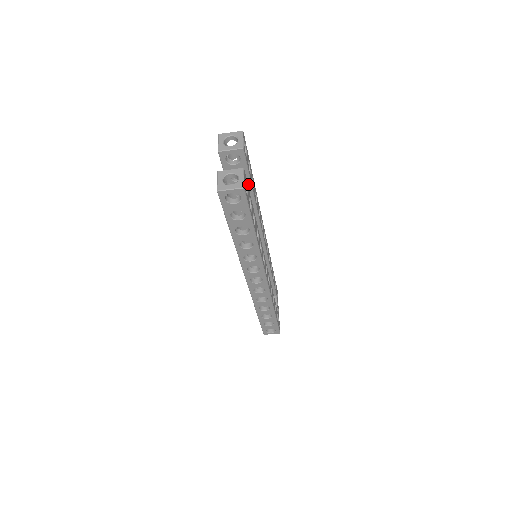
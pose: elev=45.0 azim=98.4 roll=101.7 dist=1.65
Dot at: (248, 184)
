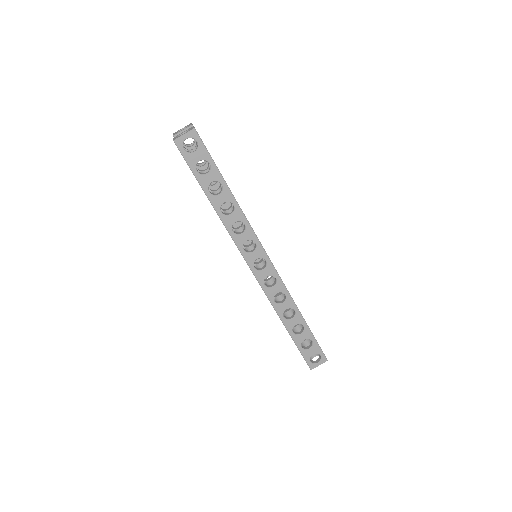
Dot at: occluded
